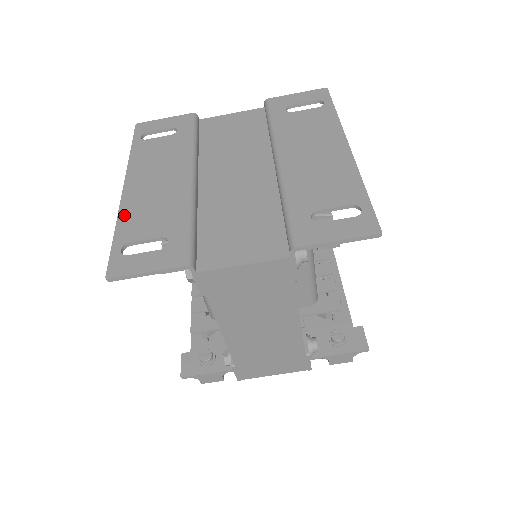
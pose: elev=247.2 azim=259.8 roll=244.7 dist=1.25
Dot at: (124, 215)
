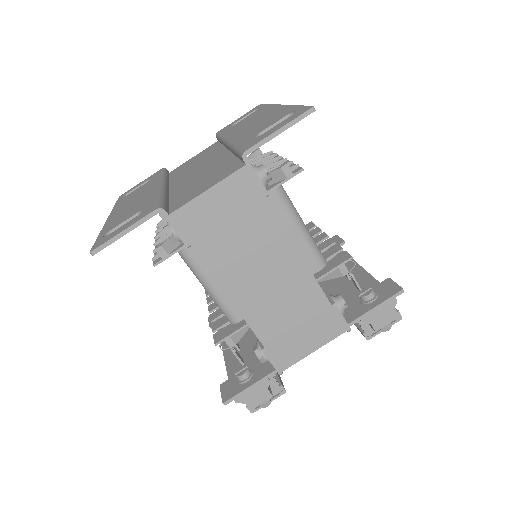
Dot at: (107, 225)
